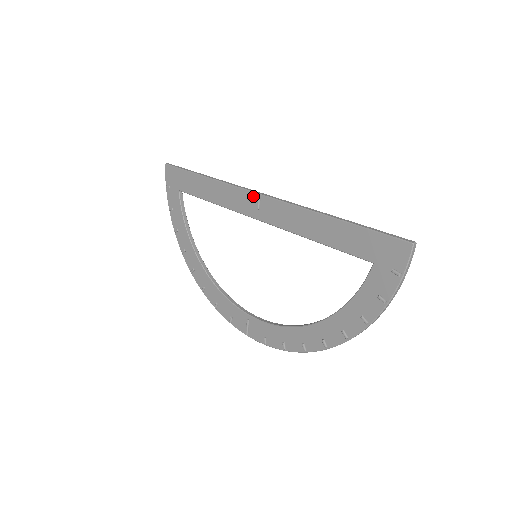
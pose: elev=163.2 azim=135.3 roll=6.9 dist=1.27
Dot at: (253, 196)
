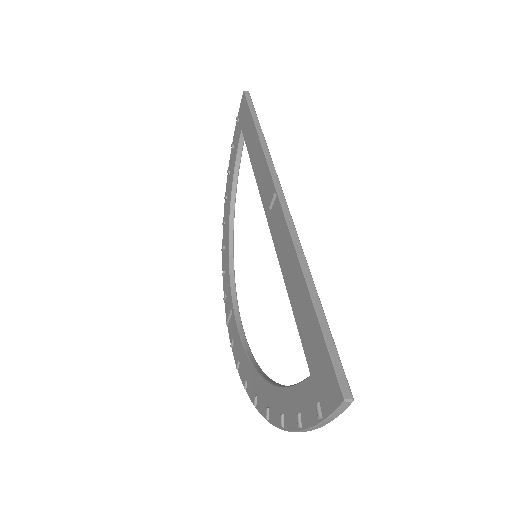
Dot at: (273, 189)
